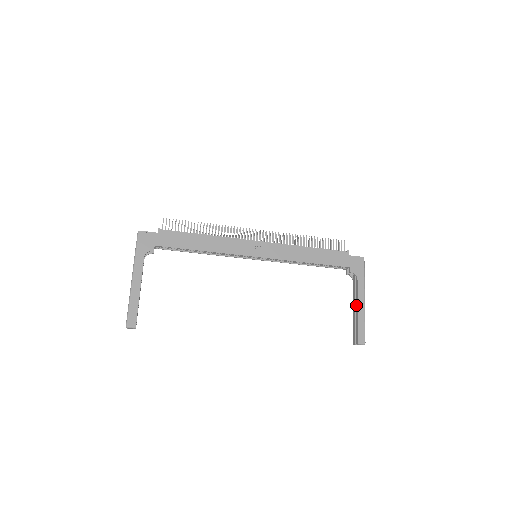
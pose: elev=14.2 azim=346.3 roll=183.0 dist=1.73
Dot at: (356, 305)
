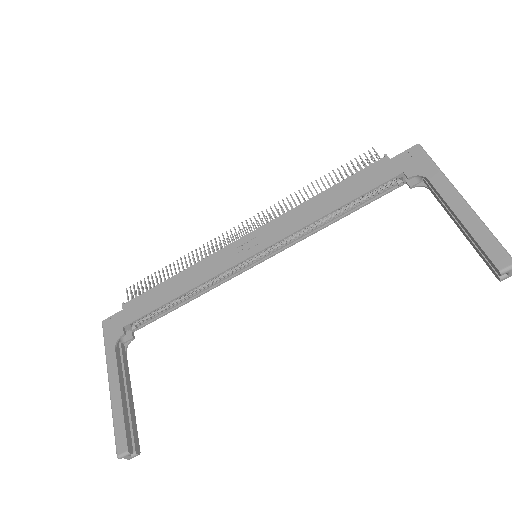
Dot at: (453, 216)
